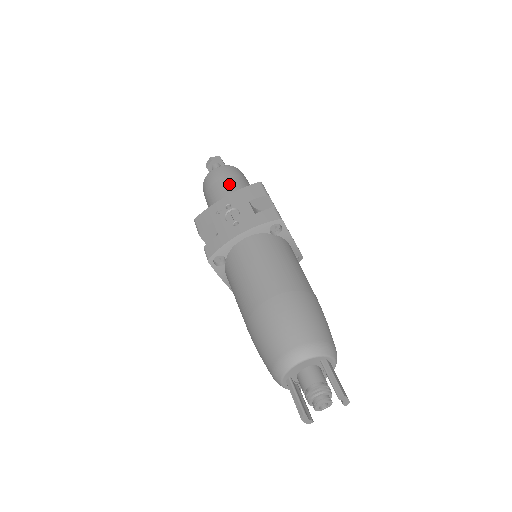
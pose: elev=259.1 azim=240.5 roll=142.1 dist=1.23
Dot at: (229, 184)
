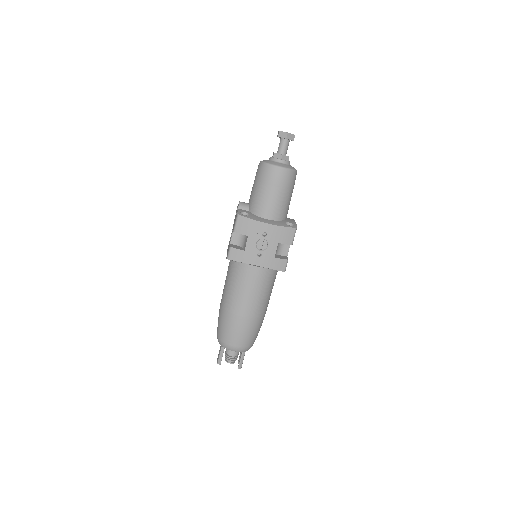
Dot at: (279, 199)
